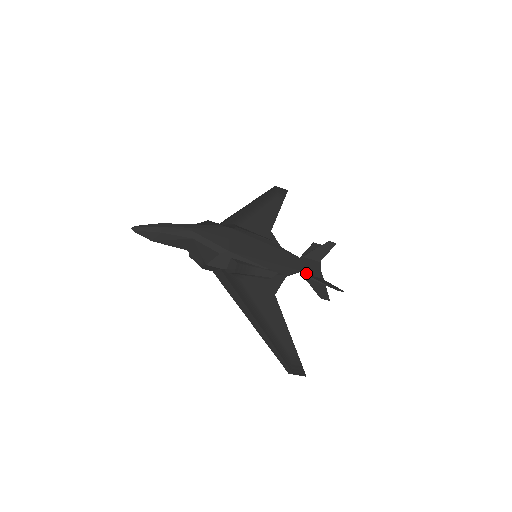
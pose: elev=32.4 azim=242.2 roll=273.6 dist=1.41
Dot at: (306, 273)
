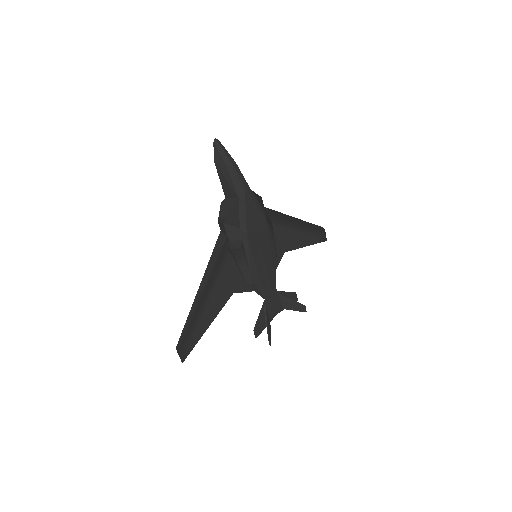
Dot at: (267, 305)
